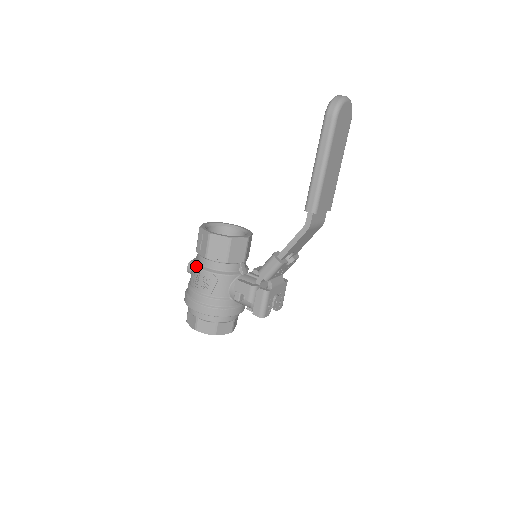
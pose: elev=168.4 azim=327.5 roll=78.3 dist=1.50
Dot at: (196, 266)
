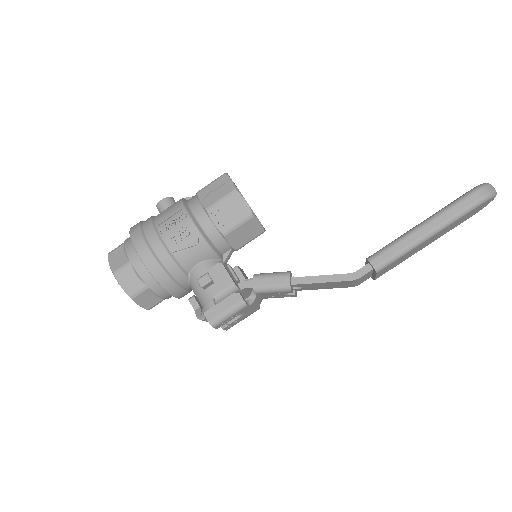
Dot at: (185, 208)
